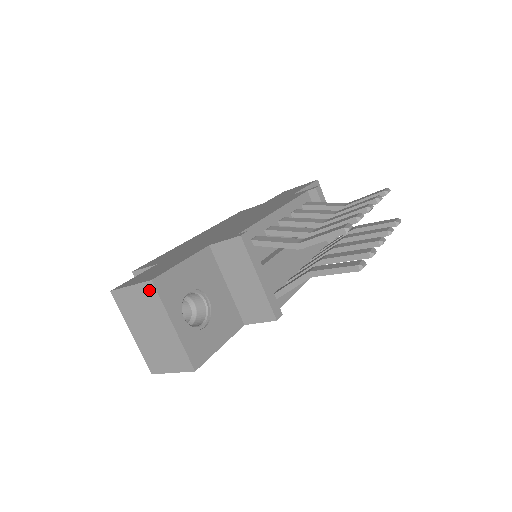
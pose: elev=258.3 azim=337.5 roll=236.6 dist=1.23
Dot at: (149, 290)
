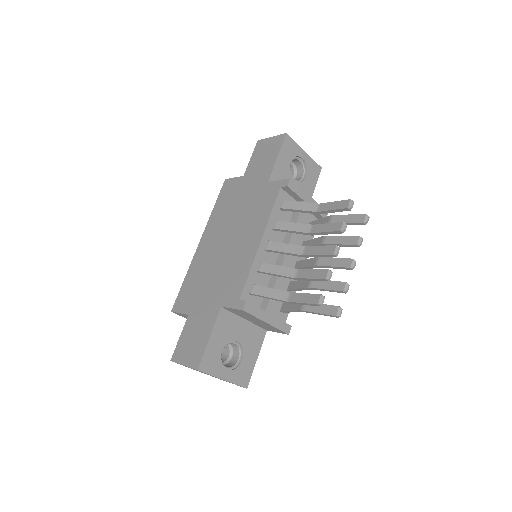
Dot at: occluded
